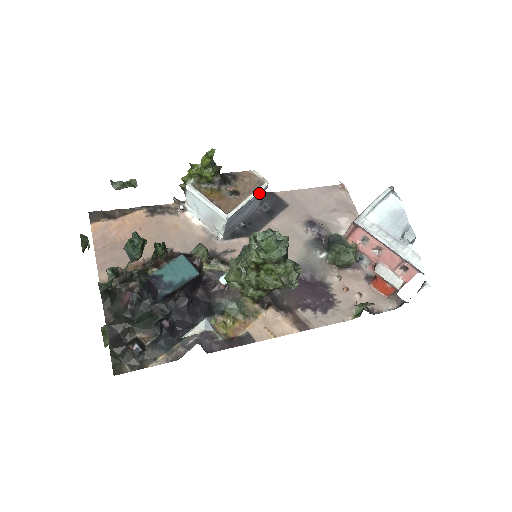
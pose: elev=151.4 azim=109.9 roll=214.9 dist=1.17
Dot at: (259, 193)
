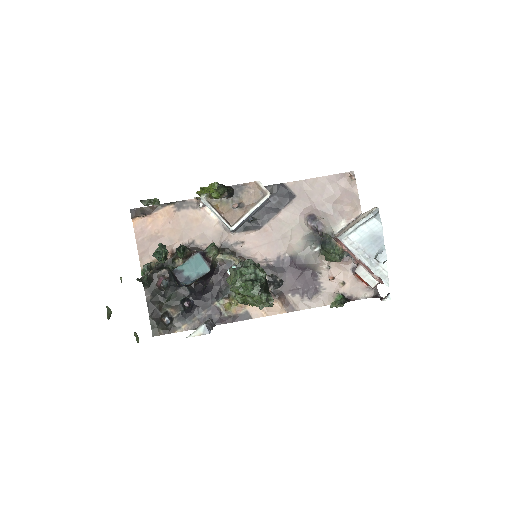
Dot at: occluded
